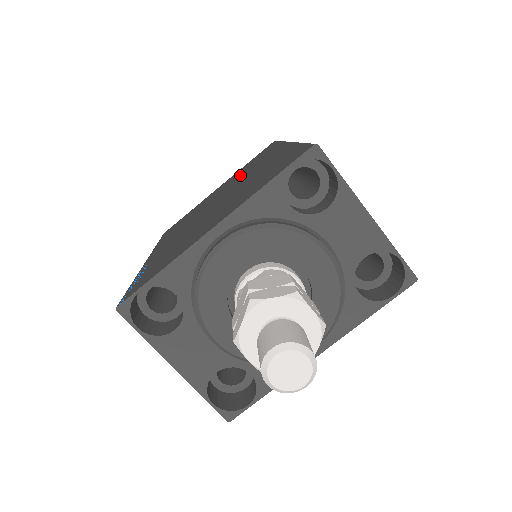
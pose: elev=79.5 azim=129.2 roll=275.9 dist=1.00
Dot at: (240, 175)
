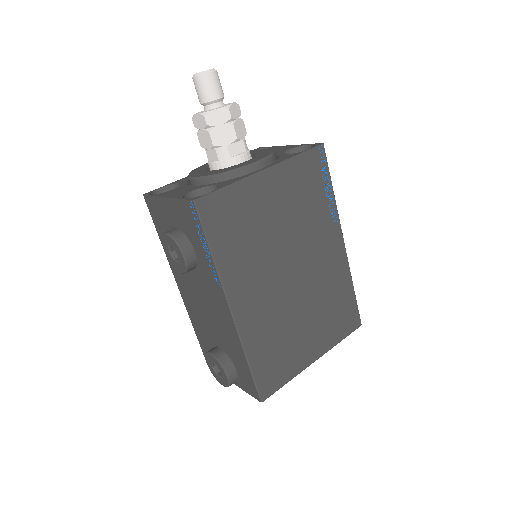
Dot at: occluded
